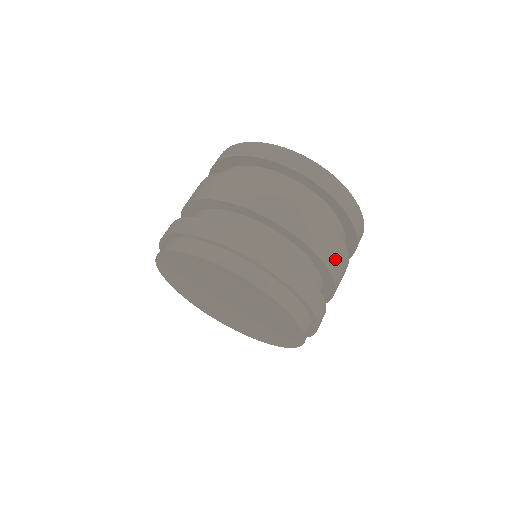
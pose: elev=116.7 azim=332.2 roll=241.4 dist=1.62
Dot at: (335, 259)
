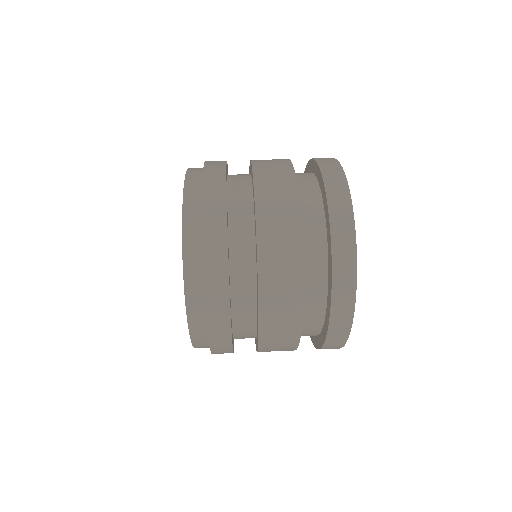
Dot at: (274, 229)
